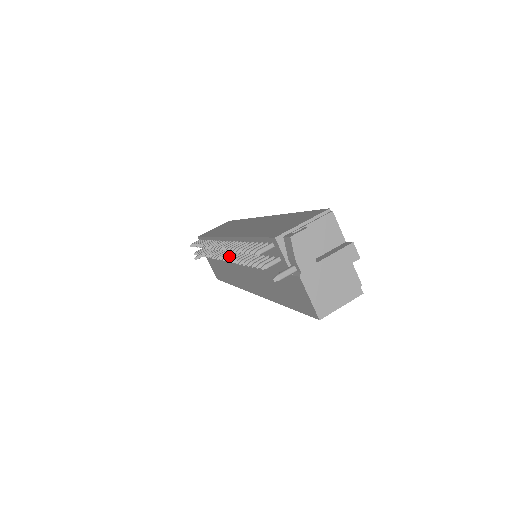
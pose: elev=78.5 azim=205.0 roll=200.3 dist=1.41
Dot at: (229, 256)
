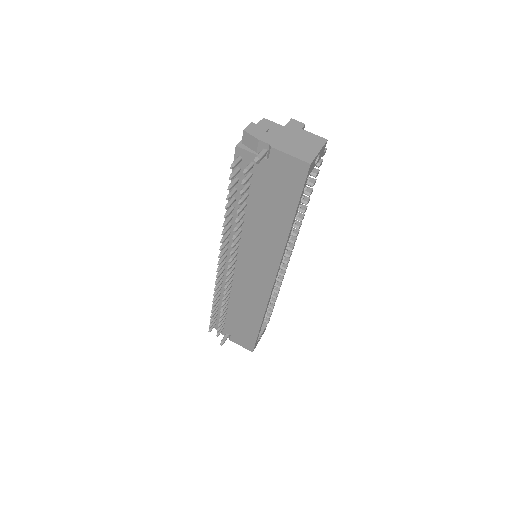
Dot at: (232, 256)
